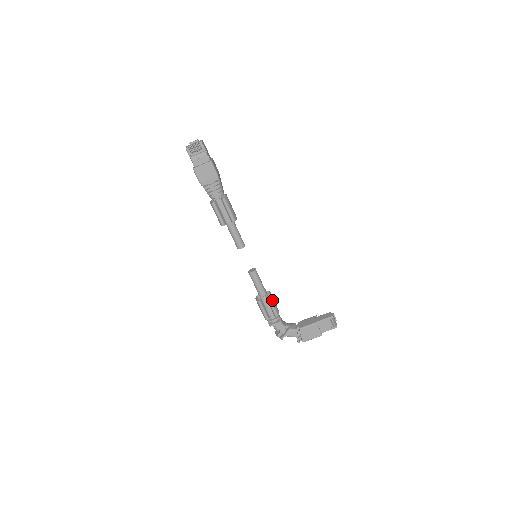
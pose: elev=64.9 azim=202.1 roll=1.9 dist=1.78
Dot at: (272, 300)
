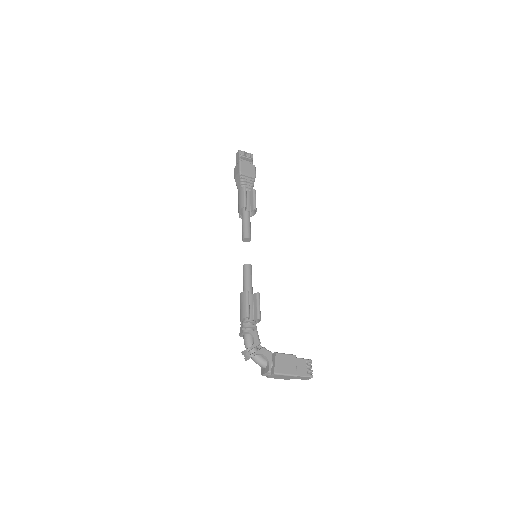
Dot at: occluded
